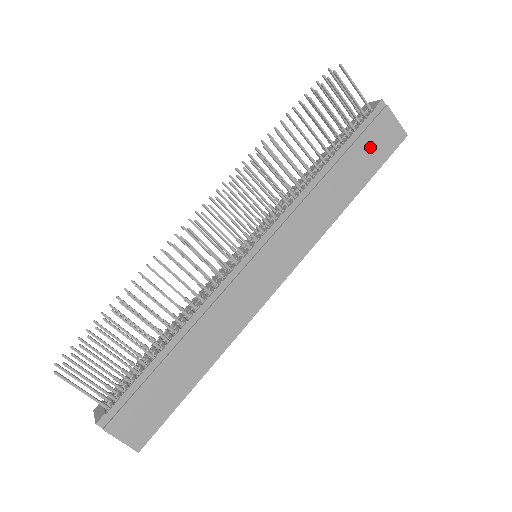
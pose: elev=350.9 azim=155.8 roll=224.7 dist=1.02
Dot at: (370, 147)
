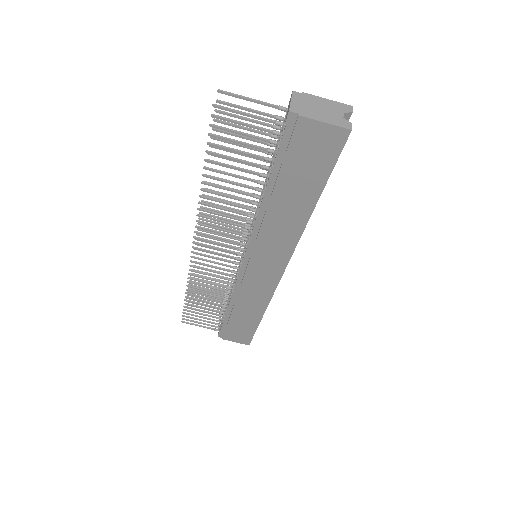
Dot at: (303, 164)
